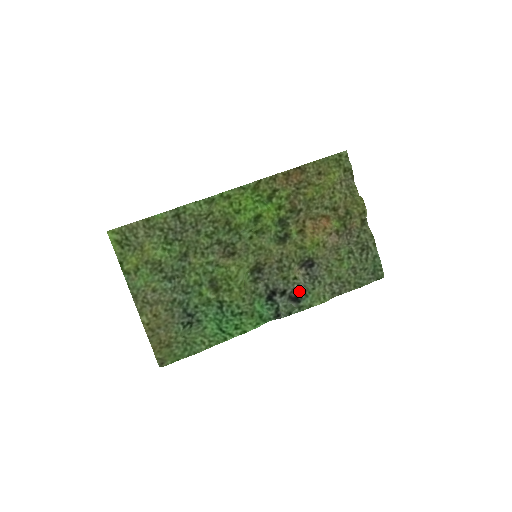
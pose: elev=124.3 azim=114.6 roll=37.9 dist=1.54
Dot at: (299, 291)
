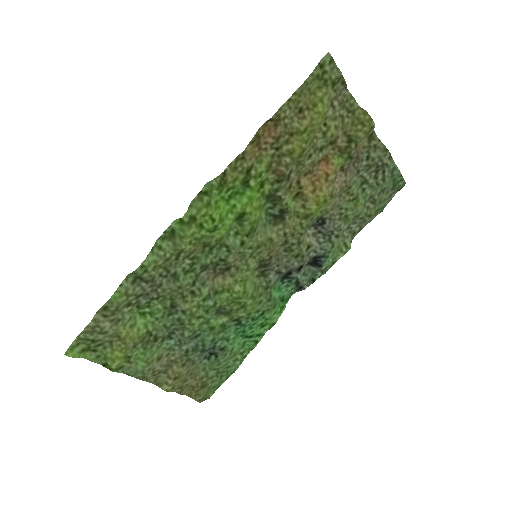
Dot at: (316, 256)
